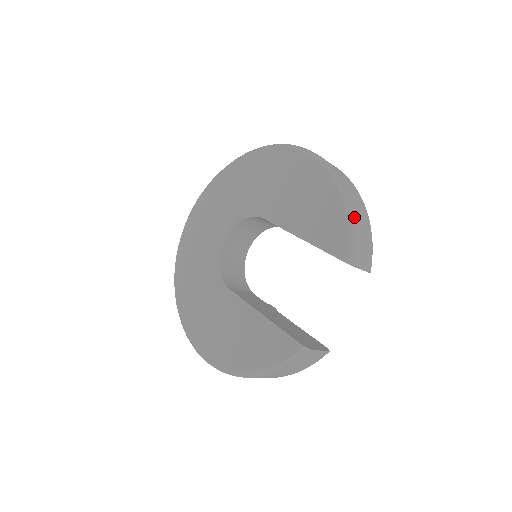
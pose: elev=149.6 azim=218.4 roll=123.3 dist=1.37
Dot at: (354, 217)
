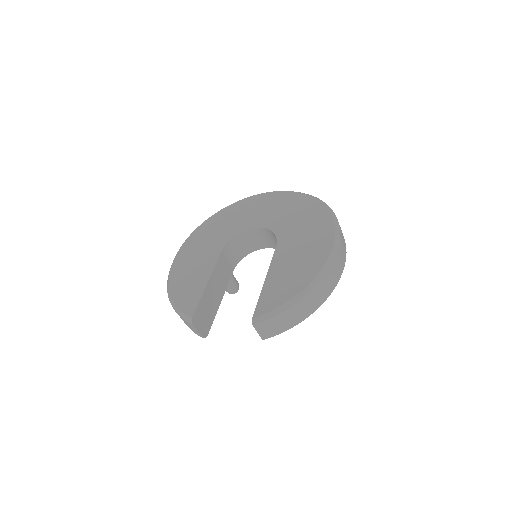
Dot at: (289, 309)
